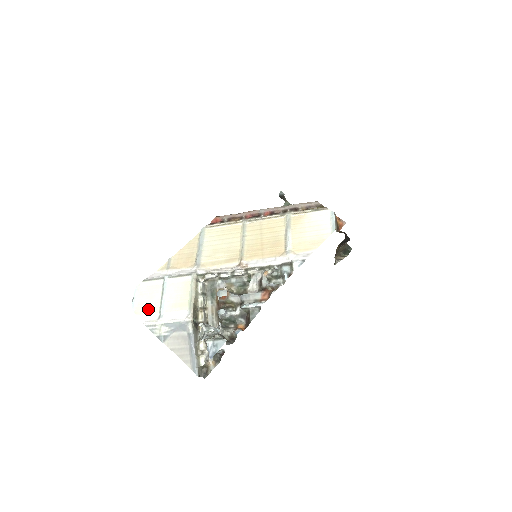
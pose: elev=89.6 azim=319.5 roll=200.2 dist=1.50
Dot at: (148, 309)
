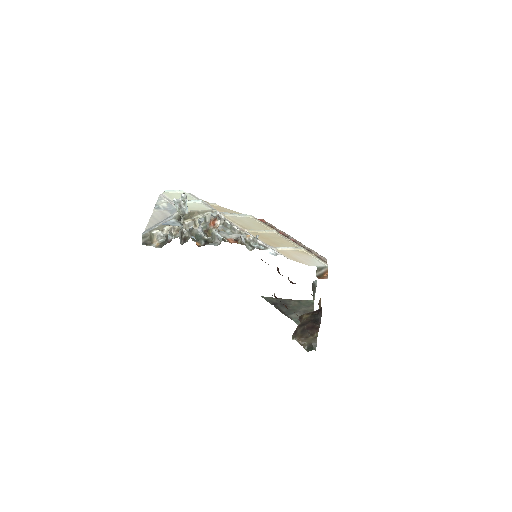
Dot at: (172, 196)
